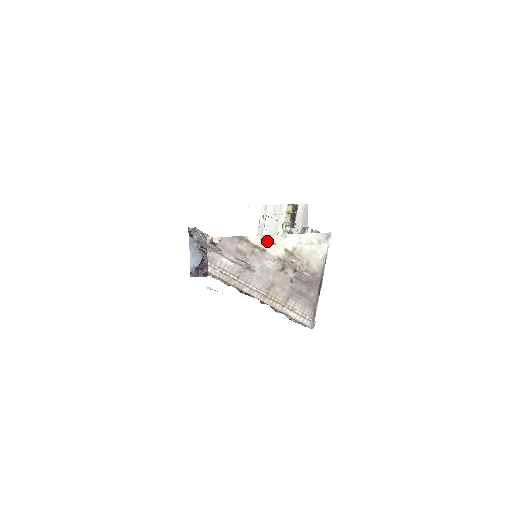
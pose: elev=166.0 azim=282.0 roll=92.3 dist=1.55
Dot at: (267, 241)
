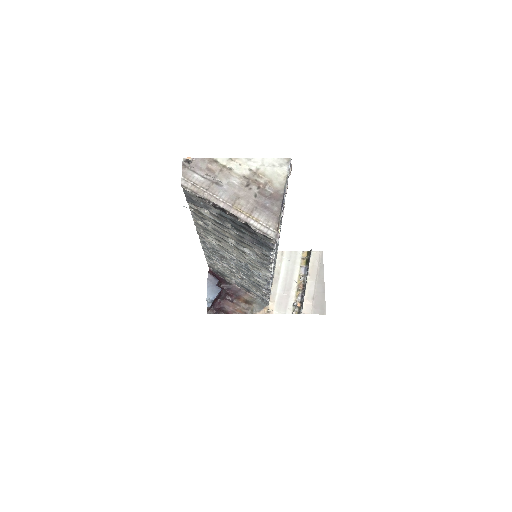
Dot at: (234, 163)
